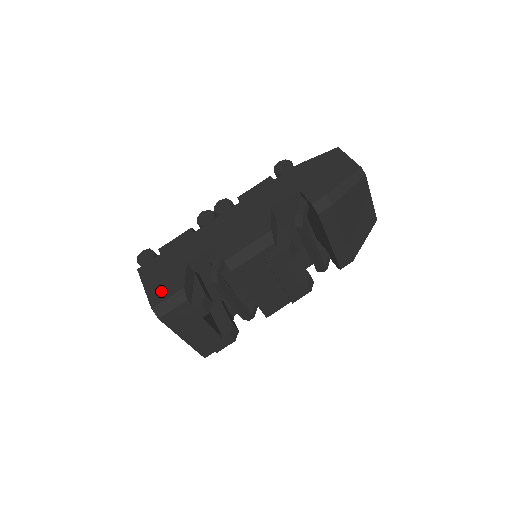
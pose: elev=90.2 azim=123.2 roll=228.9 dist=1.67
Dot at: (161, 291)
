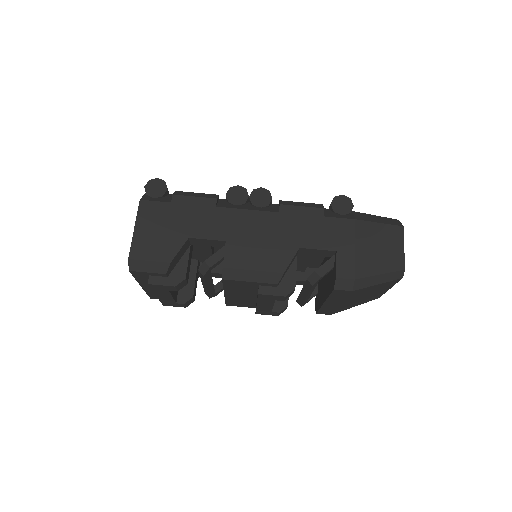
Dot at: (148, 247)
